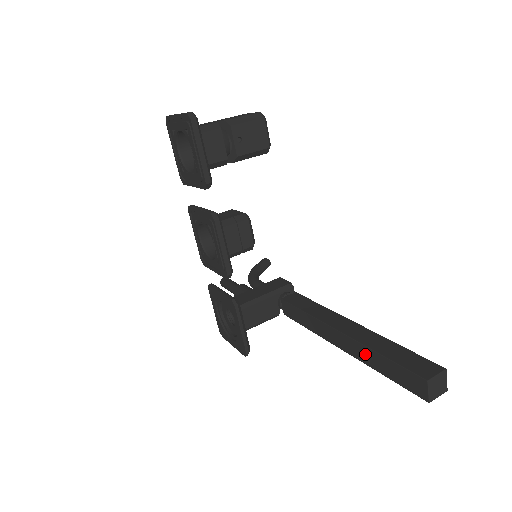
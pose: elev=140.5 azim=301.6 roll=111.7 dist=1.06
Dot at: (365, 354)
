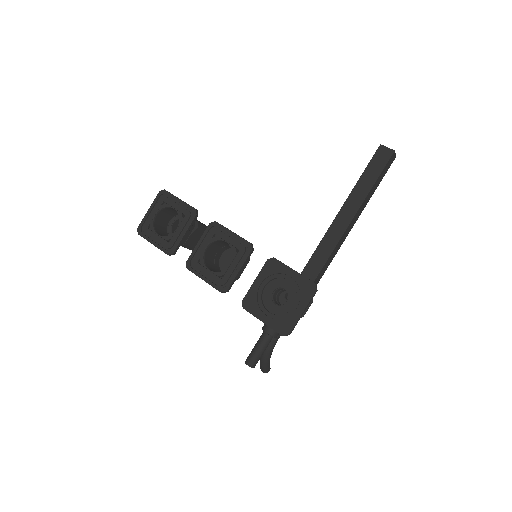
Dot at: (358, 193)
